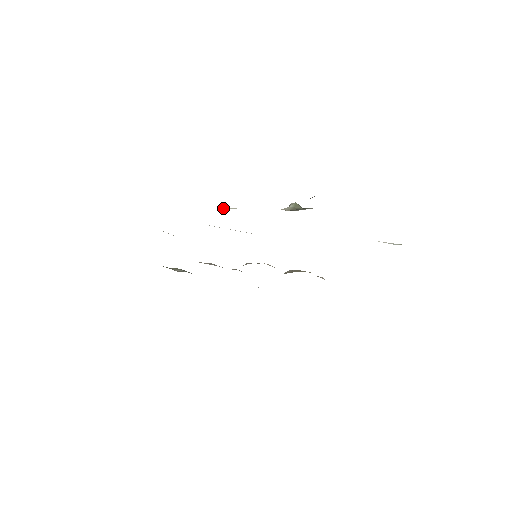
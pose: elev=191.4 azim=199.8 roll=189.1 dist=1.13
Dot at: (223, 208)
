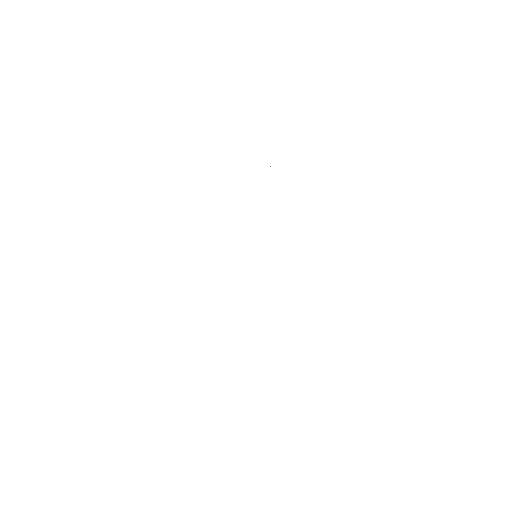
Dot at: occluded
